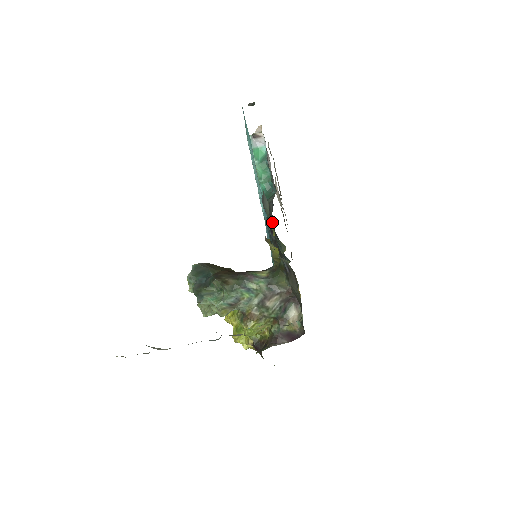
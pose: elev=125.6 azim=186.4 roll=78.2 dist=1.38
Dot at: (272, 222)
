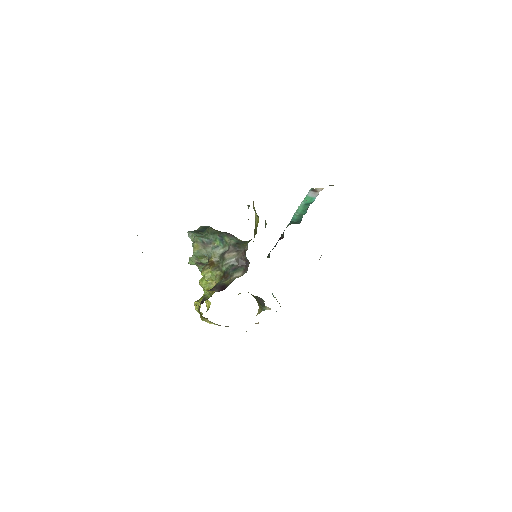
Dot at: (282, 237)
